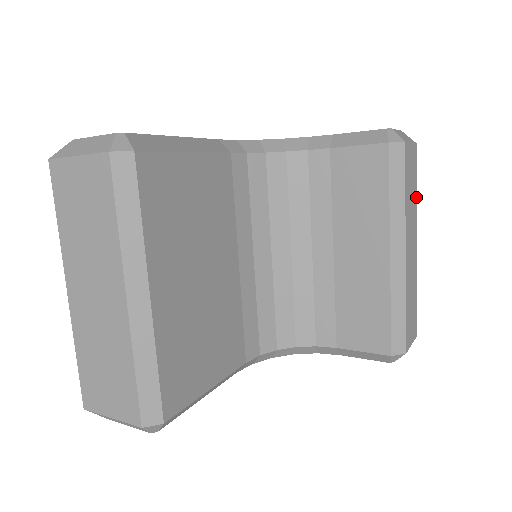
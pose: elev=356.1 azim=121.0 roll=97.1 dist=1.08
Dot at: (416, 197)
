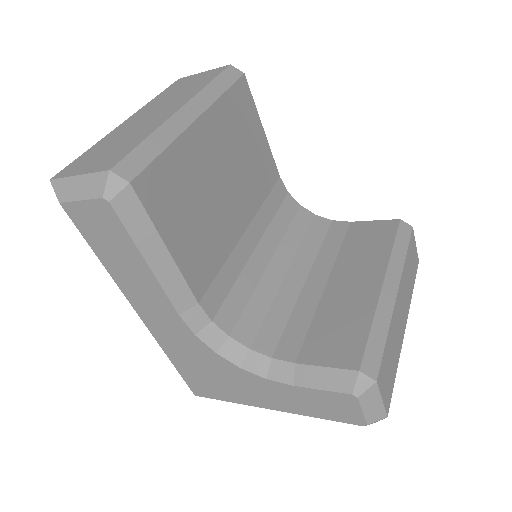
Dot at: (412, 293)
